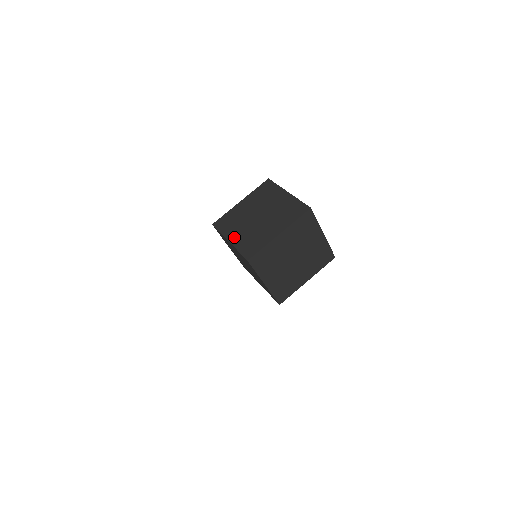
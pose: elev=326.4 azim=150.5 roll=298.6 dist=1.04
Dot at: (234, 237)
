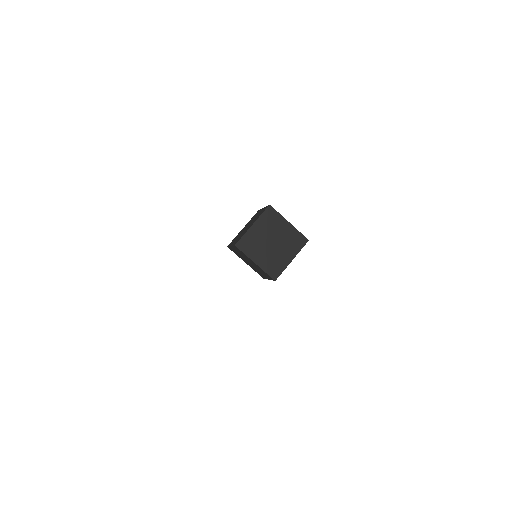
Dot at: (233, 242)
